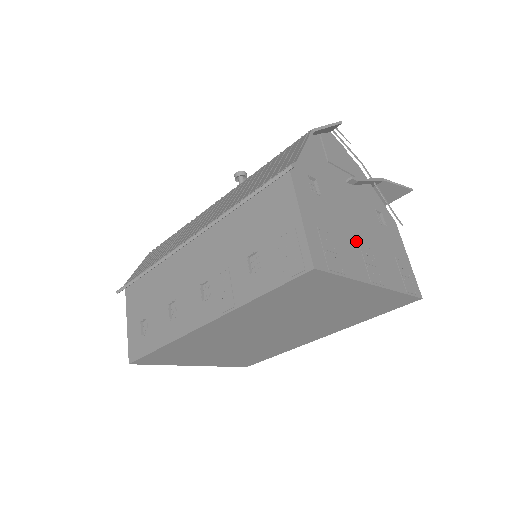
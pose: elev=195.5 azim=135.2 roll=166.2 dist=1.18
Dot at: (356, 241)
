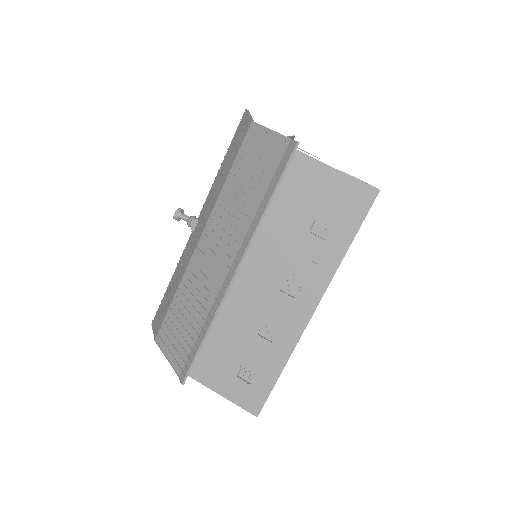
Dot at: occluded
